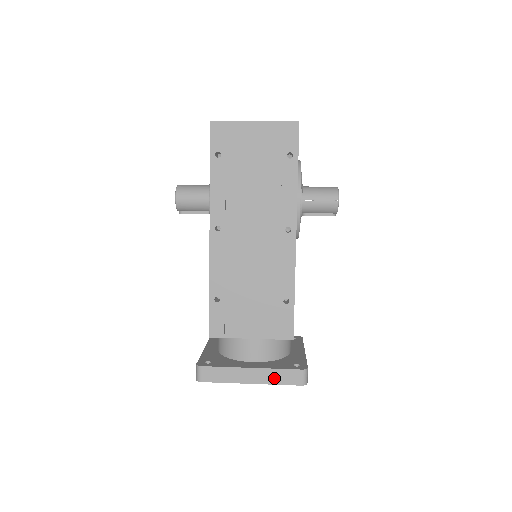
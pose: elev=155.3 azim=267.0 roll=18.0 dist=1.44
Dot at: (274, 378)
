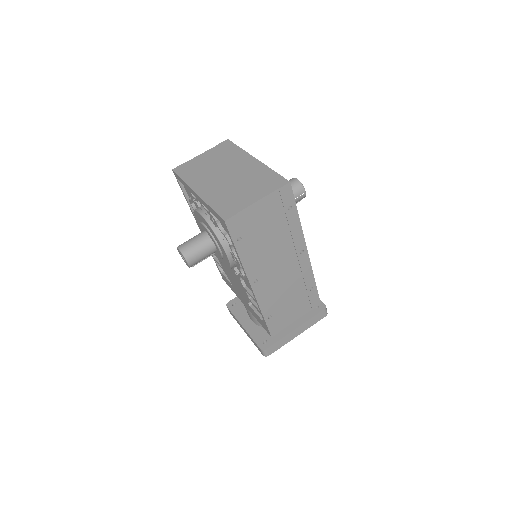
Dot at: (310, 324)
